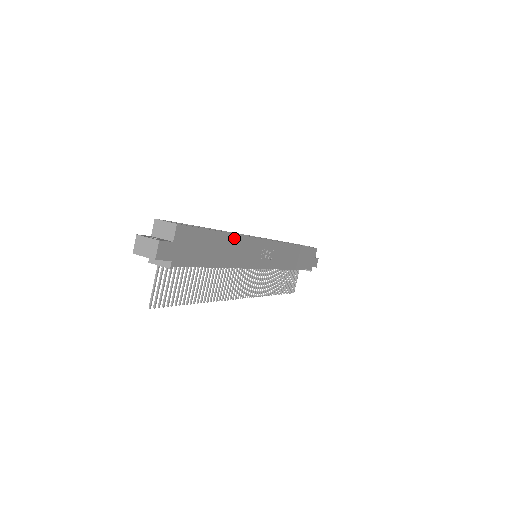
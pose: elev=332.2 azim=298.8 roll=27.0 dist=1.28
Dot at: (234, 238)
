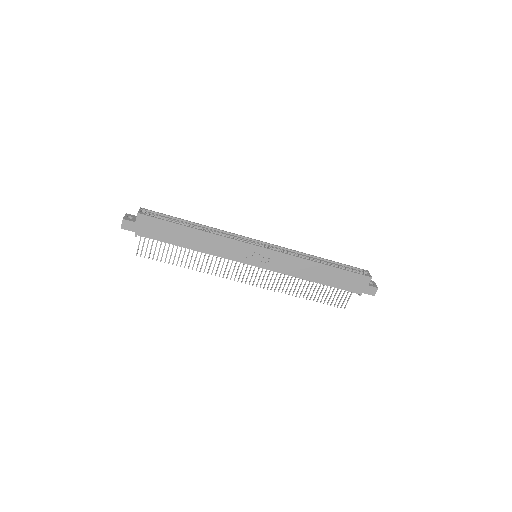
Dot at: (205, 234)
